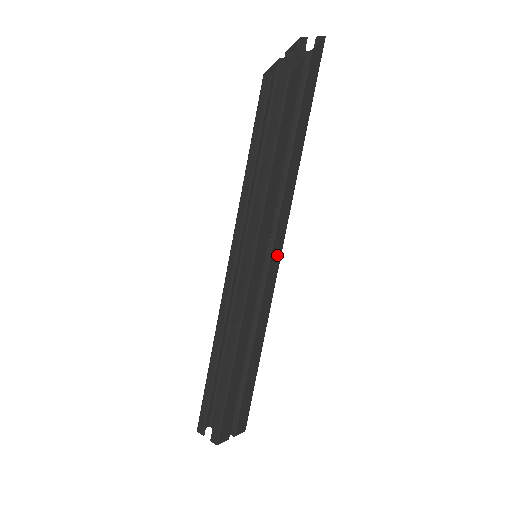
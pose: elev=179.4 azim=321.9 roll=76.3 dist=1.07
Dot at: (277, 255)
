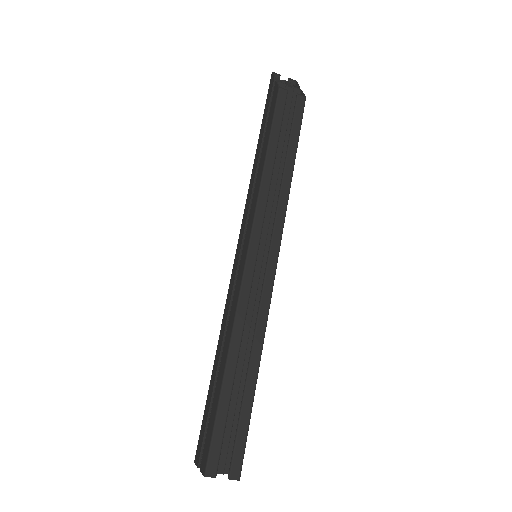
Dot at: occluded
